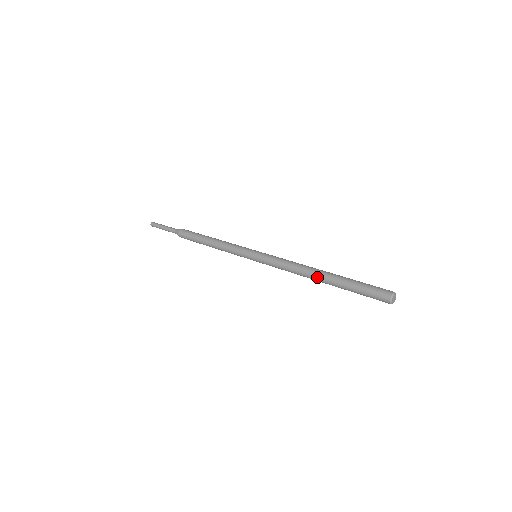
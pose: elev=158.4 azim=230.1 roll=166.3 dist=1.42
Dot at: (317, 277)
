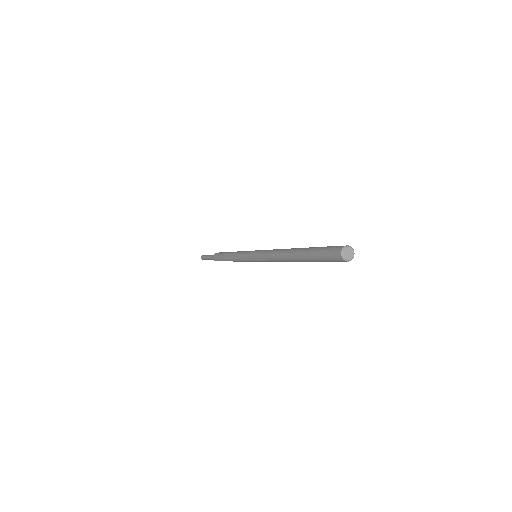
Dot at: (290, 252)
